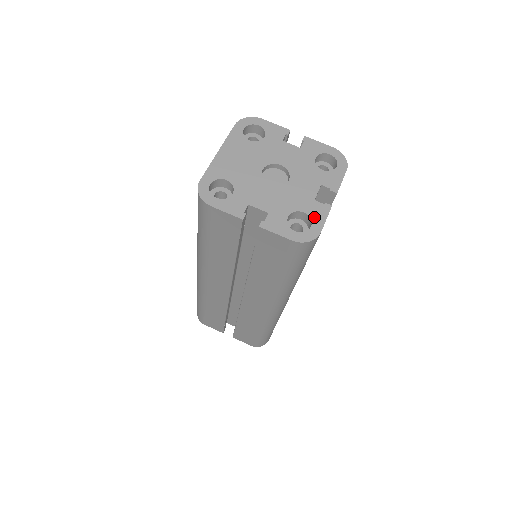
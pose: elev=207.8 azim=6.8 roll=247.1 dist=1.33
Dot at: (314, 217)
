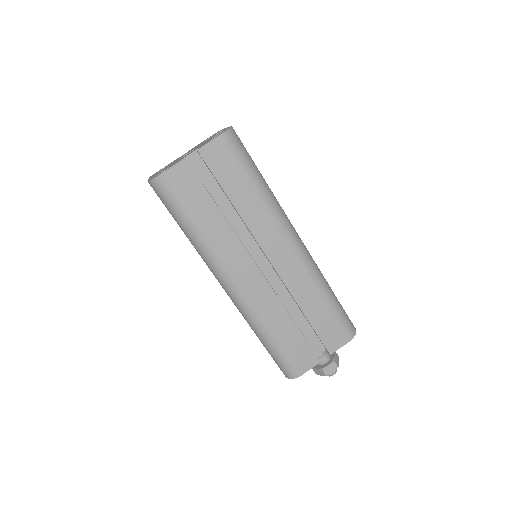
Dot at: (222, 131)
